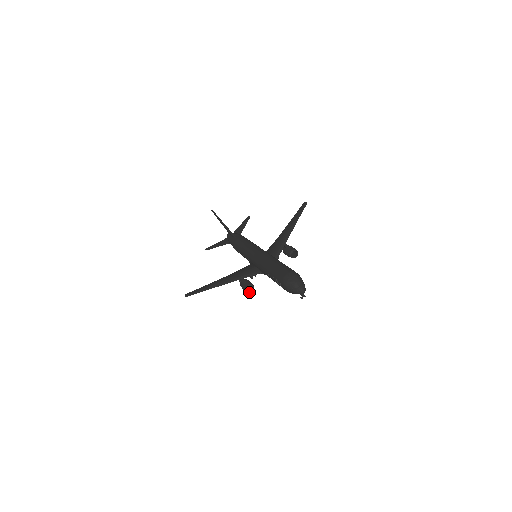
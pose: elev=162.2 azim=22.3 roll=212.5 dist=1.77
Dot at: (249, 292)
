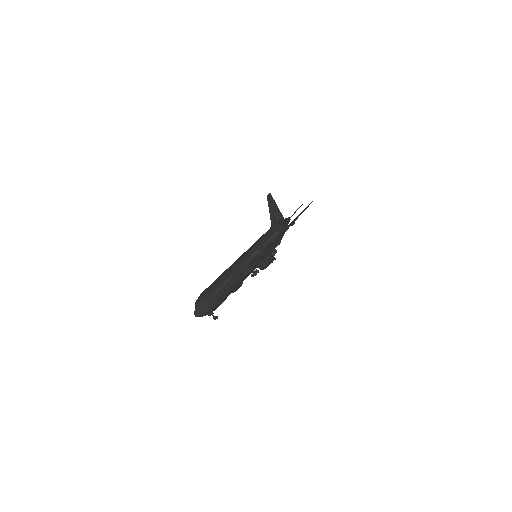
Dot at: occluded
